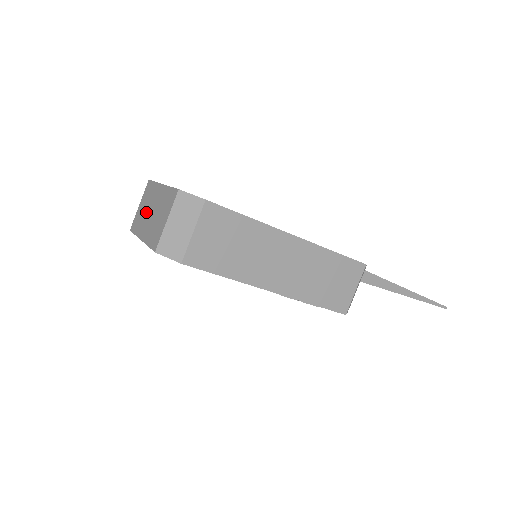
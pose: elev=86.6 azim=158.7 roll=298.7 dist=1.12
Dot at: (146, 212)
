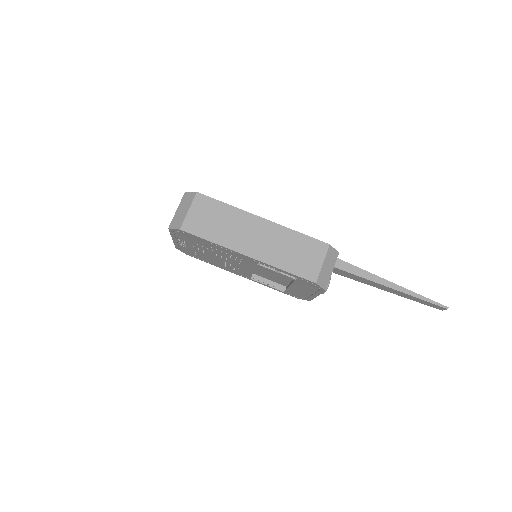
Dot at: occluded
